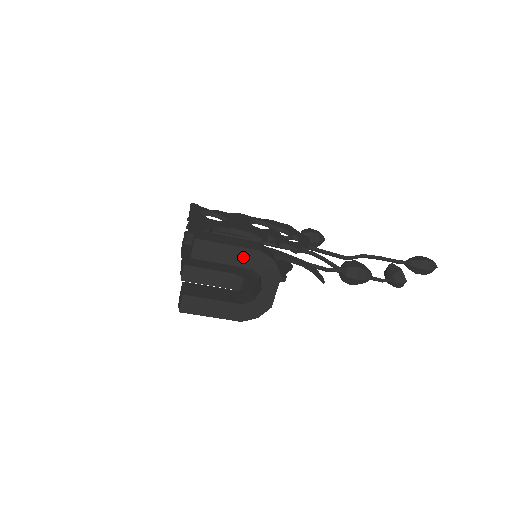
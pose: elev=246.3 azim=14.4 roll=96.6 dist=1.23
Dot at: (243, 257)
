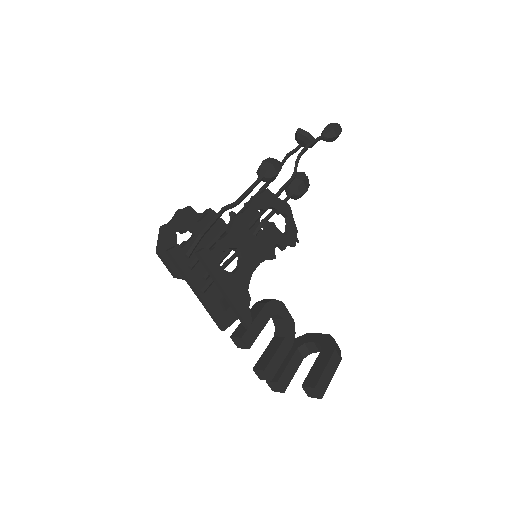
Dot at: occluded
